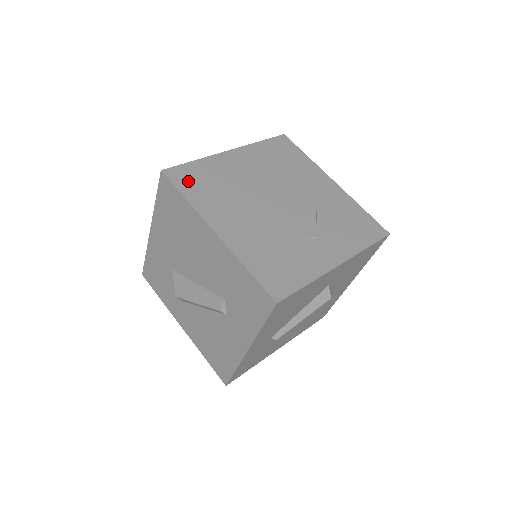
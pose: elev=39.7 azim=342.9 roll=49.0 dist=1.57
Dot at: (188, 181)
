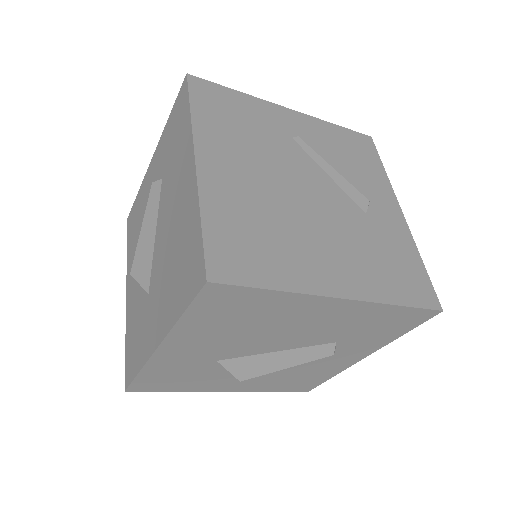
Dot at: (243, 261)
